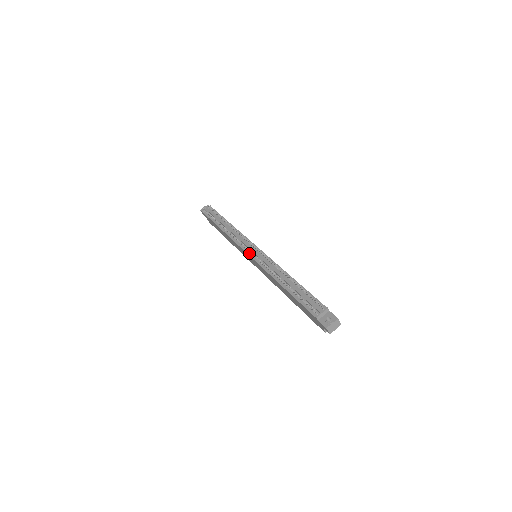
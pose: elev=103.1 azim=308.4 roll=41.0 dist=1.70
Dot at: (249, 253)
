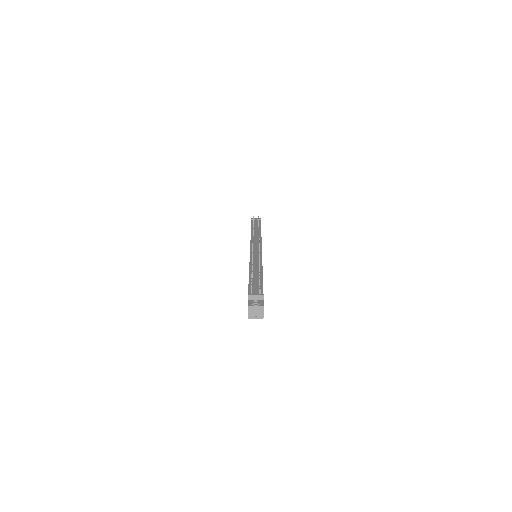
Dot at: occluded
